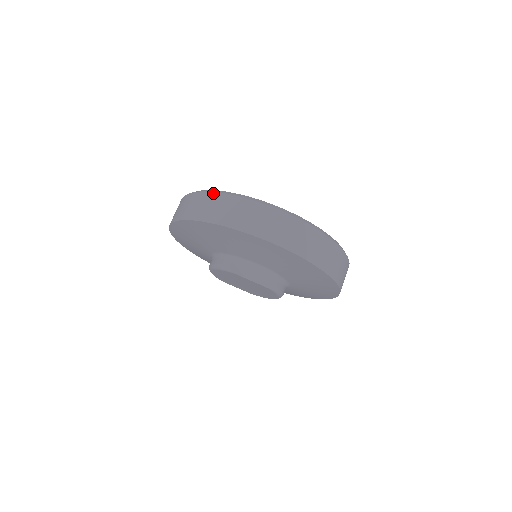
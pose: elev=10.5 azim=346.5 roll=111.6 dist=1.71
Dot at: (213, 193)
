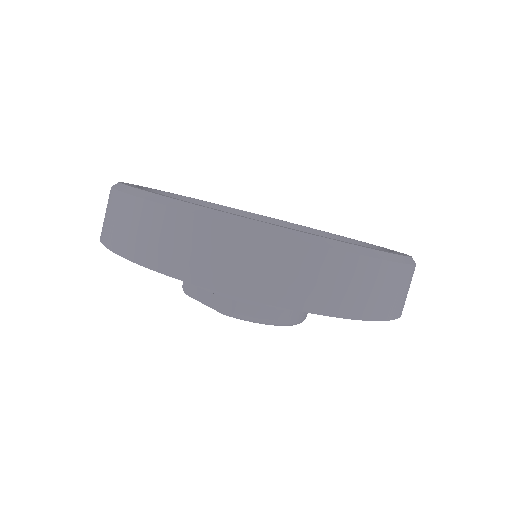
Dot at: occluded
